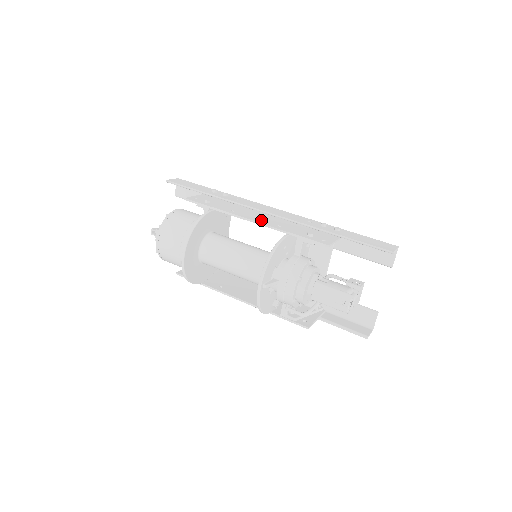
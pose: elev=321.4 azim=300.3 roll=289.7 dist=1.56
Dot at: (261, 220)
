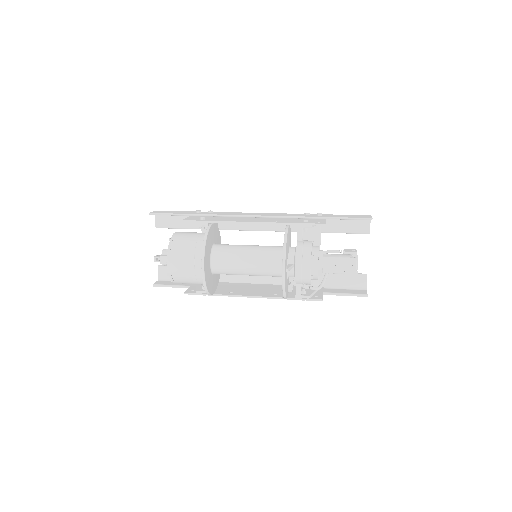
Dot at: (259, 221)
